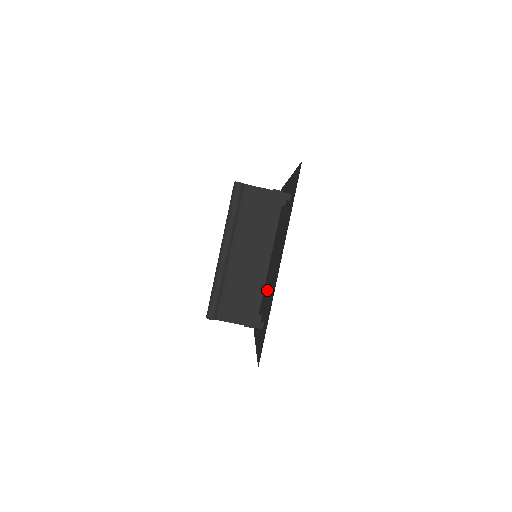
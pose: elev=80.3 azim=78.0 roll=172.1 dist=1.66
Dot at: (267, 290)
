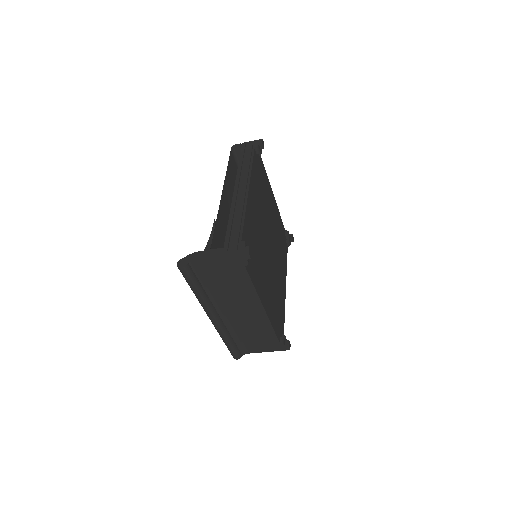
Dot at: occluded
